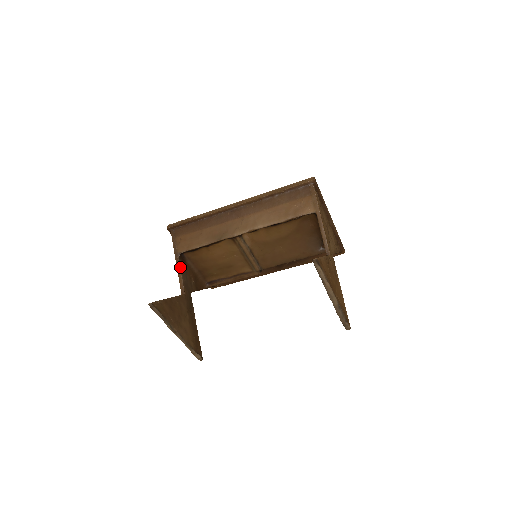
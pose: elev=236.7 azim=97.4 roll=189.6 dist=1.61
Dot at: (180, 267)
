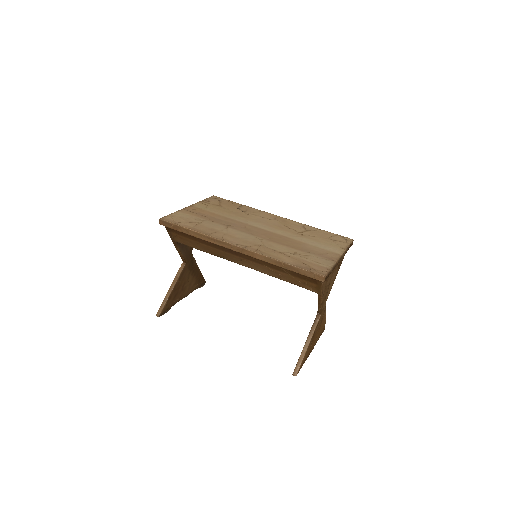
Dot at: (179, 249)
